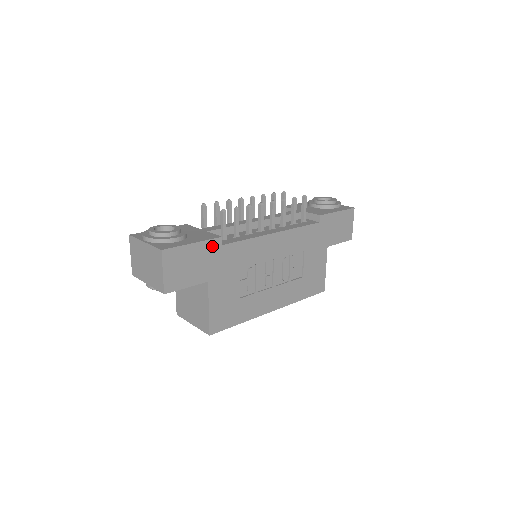
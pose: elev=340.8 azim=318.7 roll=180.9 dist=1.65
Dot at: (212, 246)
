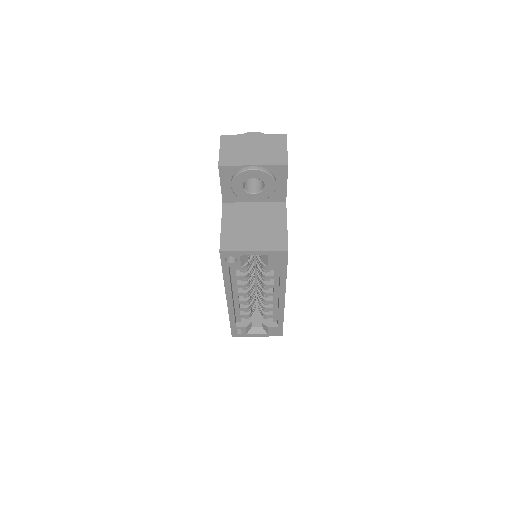
Dot at: occluded
